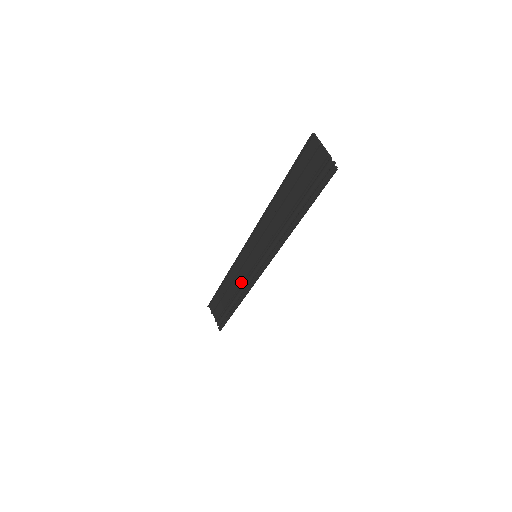
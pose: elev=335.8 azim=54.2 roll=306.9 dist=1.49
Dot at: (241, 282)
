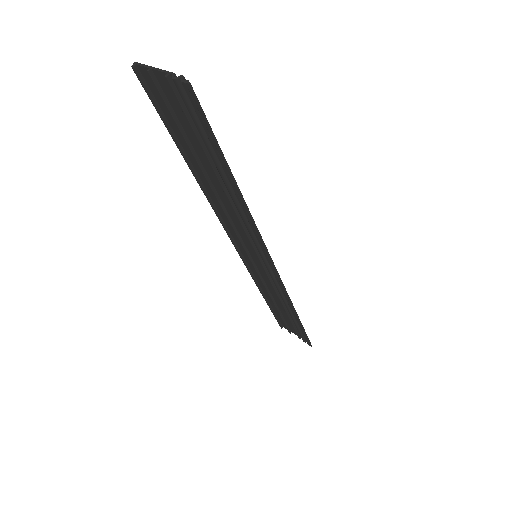
Dot at: occluded
